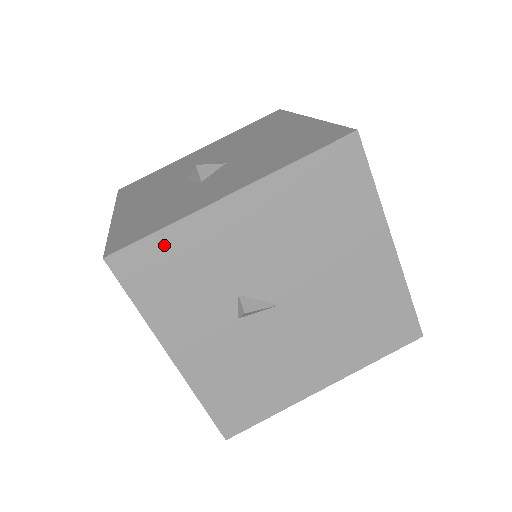
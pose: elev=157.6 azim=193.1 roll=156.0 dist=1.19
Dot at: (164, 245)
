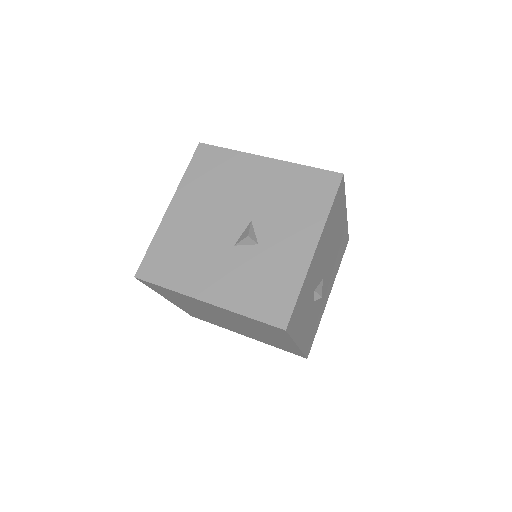
Dot at: (300, 299)
